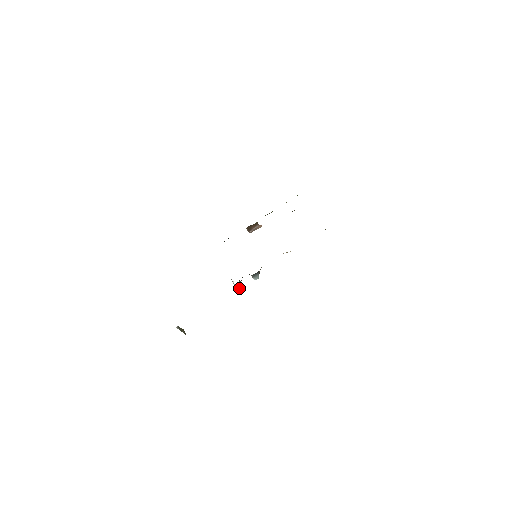
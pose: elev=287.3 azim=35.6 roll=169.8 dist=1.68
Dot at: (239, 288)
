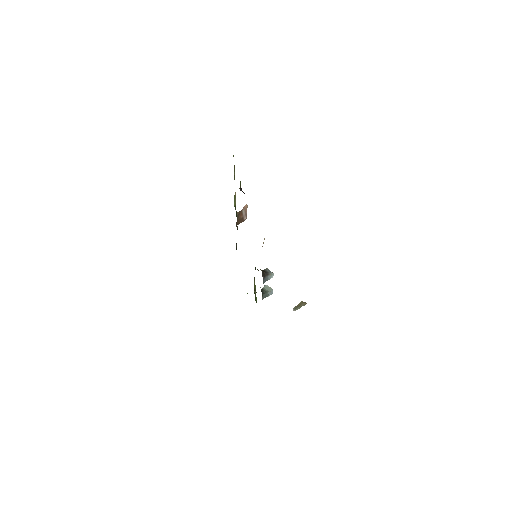
Dot at: (271, 294)
